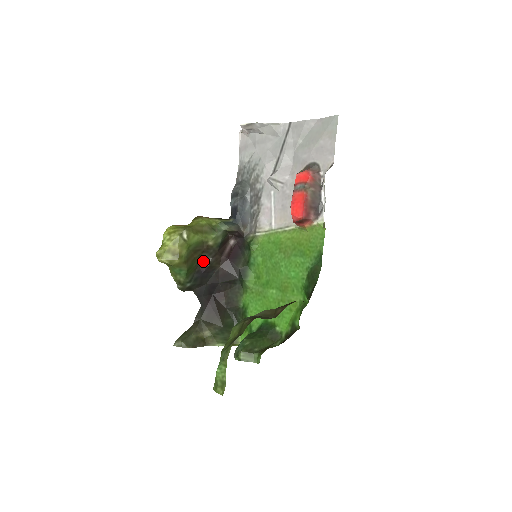
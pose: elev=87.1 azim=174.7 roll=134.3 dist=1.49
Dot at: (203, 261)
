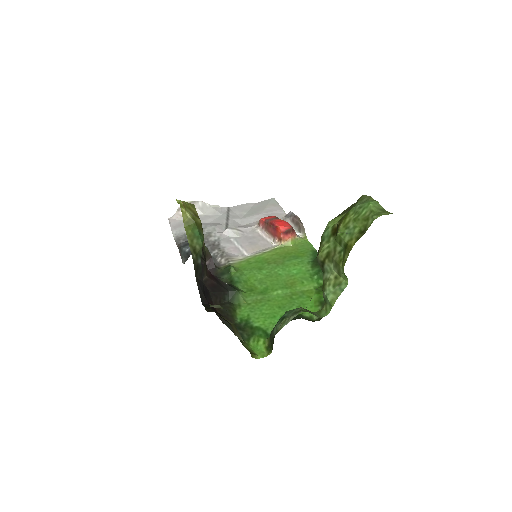
Dot at: occluded
